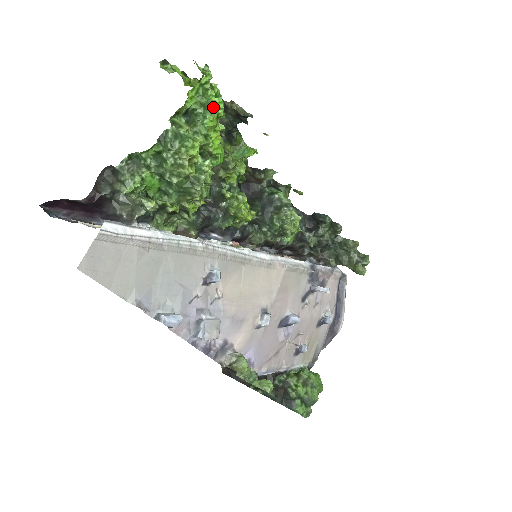
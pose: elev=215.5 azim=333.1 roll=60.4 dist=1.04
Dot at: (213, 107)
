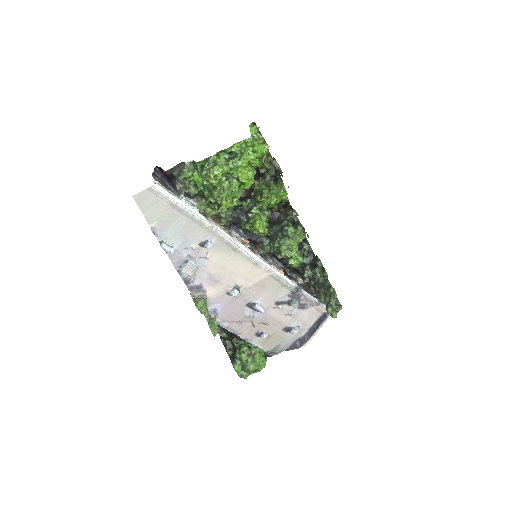
Dot at: (245, 156)
